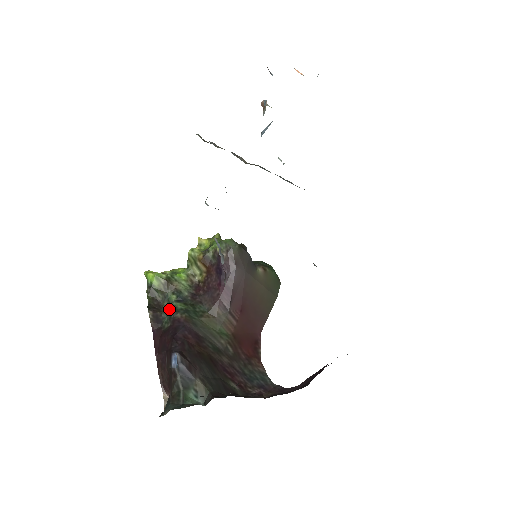
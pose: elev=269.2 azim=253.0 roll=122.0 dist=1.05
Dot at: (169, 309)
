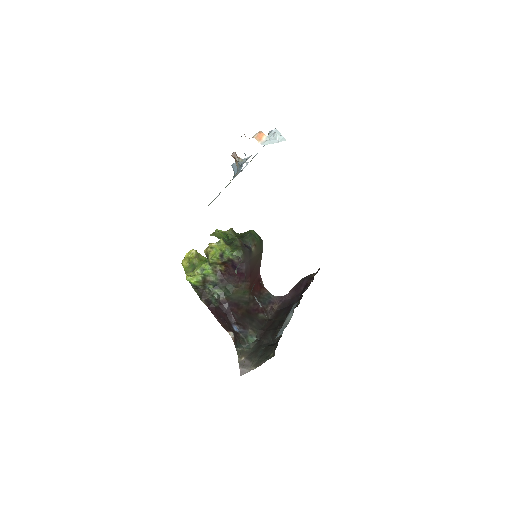
Dot at: (214, 296)
